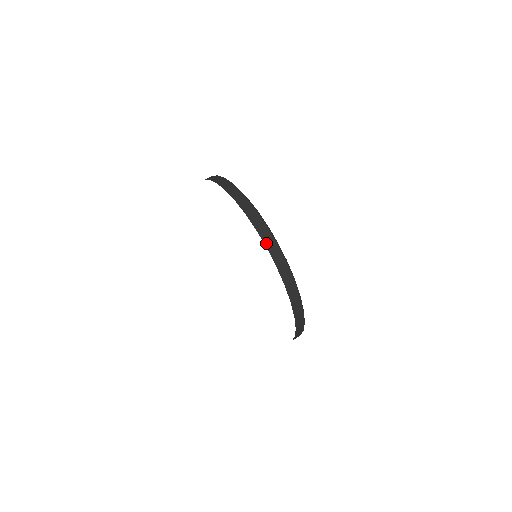
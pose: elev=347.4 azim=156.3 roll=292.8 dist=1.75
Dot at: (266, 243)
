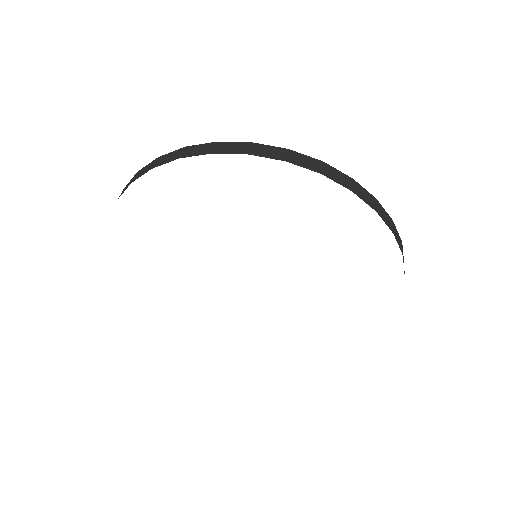
Dot at: occluded
